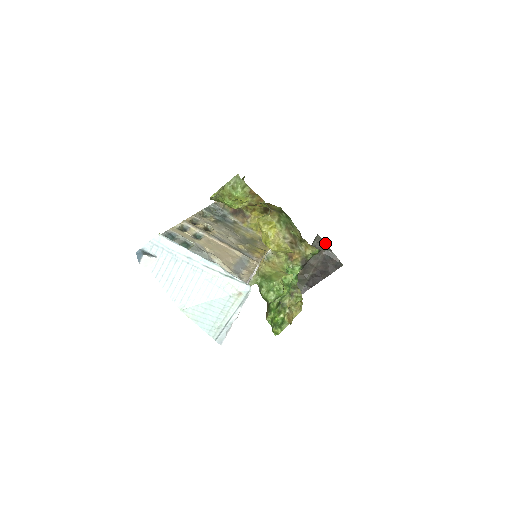
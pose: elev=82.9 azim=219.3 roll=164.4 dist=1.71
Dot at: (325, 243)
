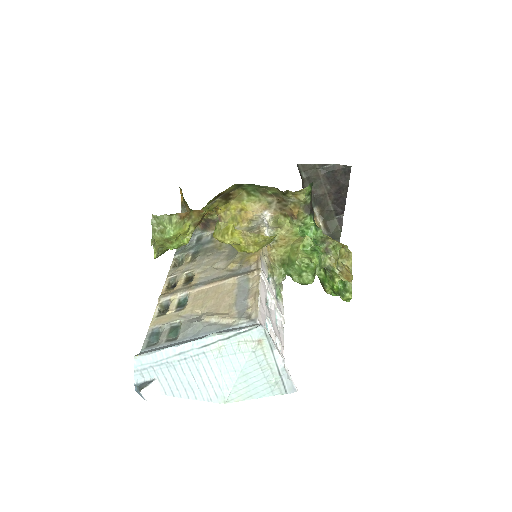
Dot at: (313, 164)
